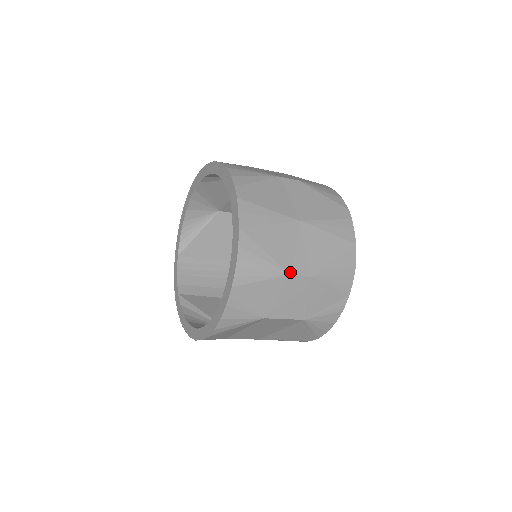
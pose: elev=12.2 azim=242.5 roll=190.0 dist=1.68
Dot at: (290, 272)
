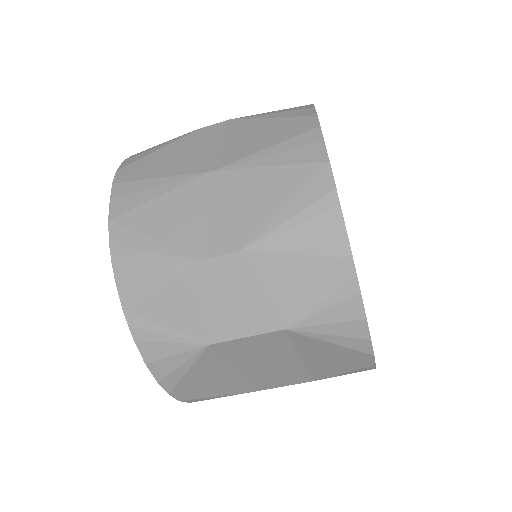
Dot at: (199, 256)
